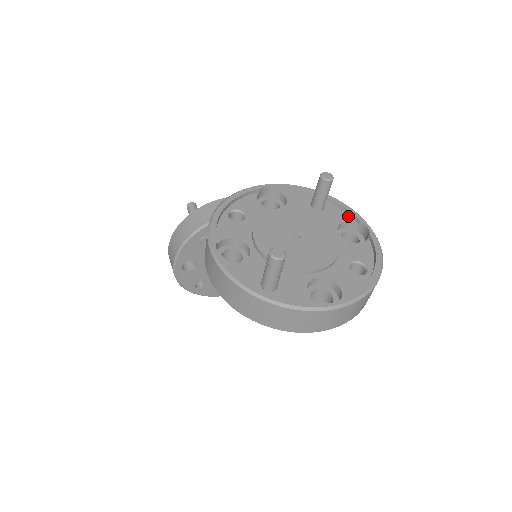
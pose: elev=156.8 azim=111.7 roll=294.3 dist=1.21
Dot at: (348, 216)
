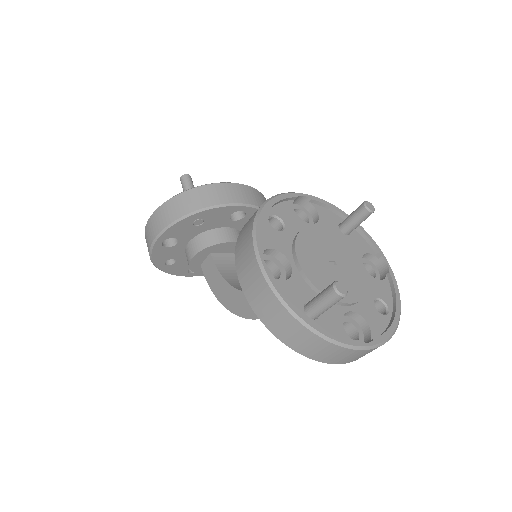
Dot at: (370, 247)
